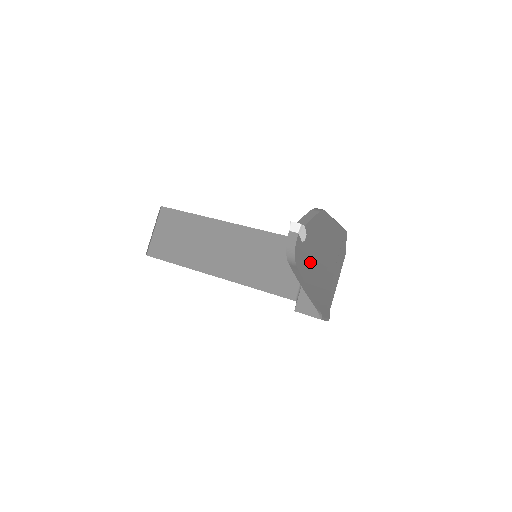
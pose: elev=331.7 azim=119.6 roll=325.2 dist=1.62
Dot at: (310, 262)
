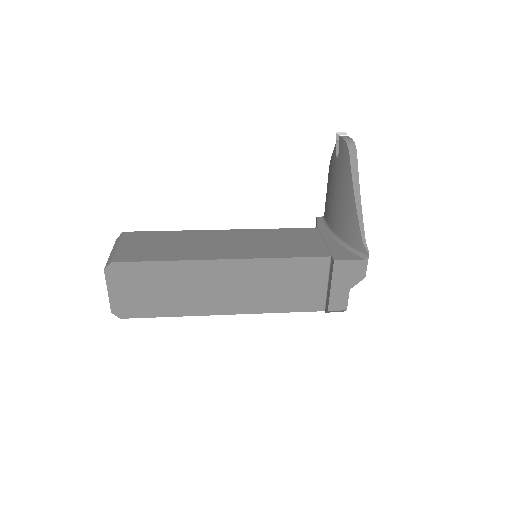
Dot at: occluded
